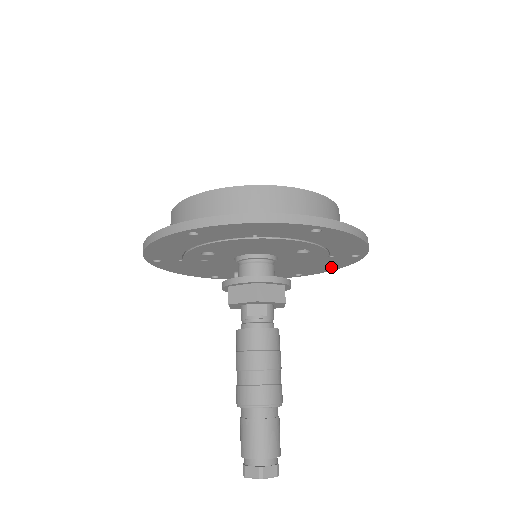
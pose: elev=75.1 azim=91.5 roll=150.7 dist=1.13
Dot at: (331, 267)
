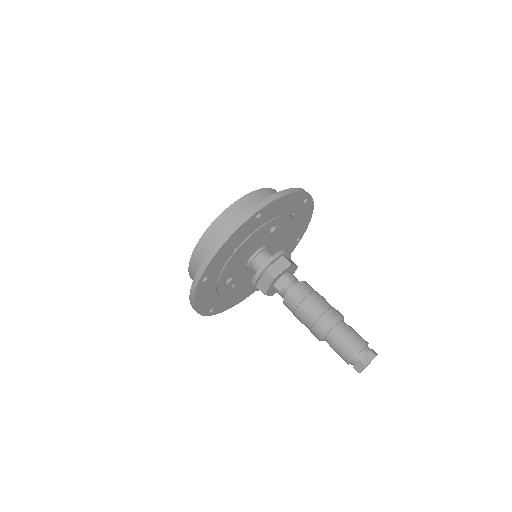
Dot at: (306, 218)
